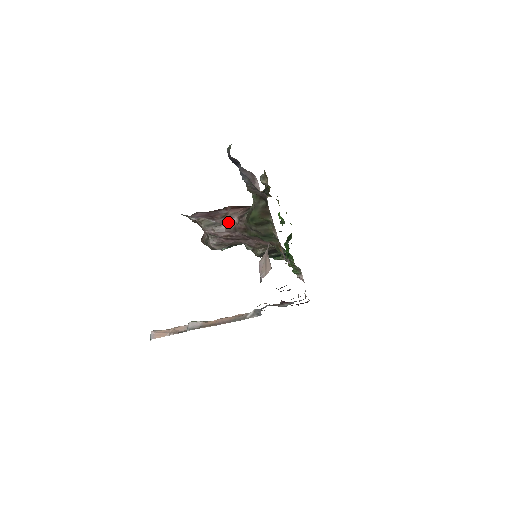
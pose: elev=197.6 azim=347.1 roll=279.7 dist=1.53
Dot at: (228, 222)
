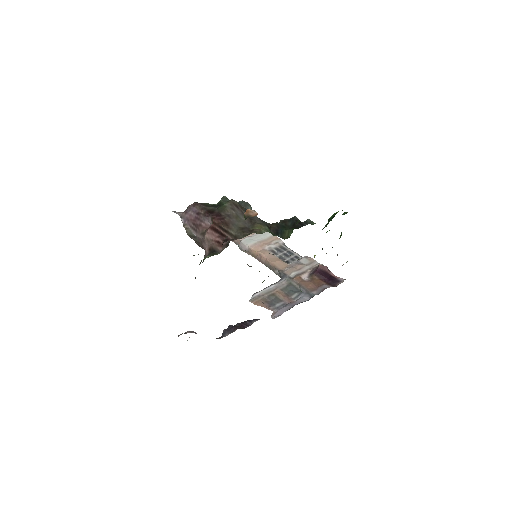
Dot at: (202, 245)
